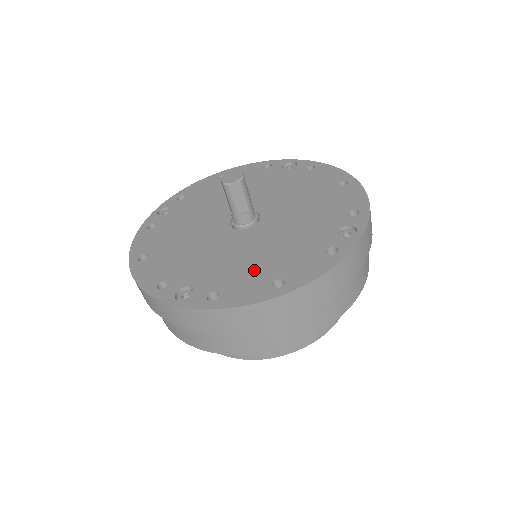
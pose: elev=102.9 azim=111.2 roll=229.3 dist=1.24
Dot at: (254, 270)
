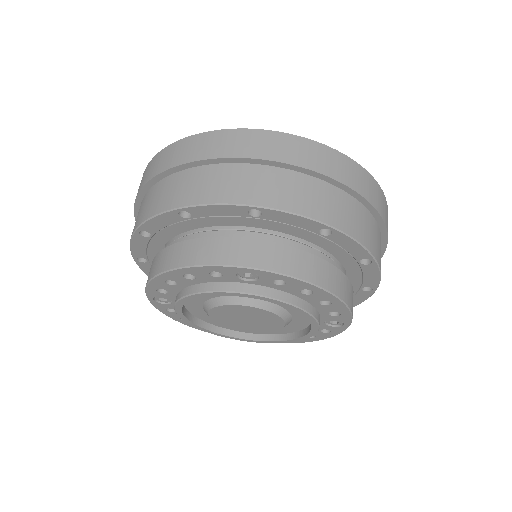
Dot at: occluded
